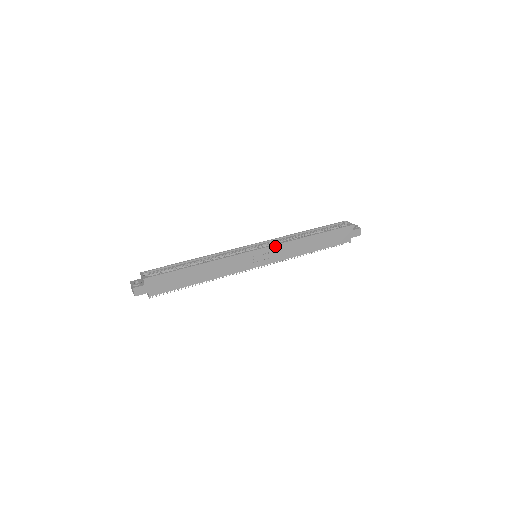
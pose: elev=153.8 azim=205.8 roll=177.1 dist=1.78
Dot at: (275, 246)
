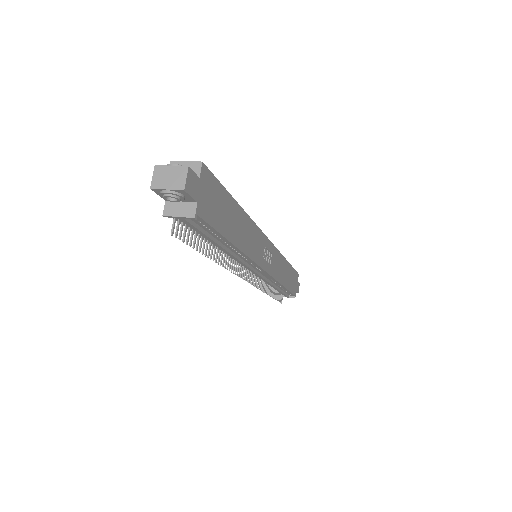
Dot at: (275, 249)
